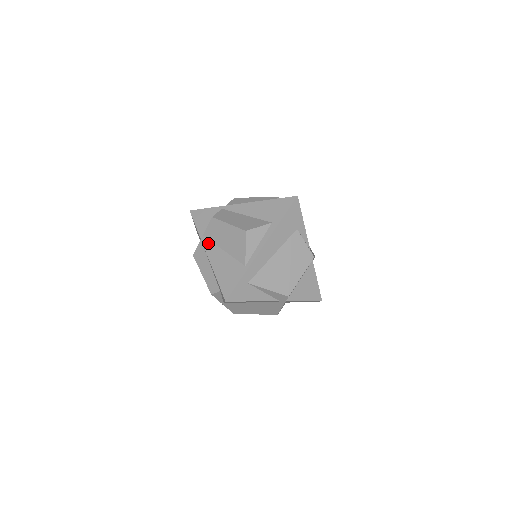
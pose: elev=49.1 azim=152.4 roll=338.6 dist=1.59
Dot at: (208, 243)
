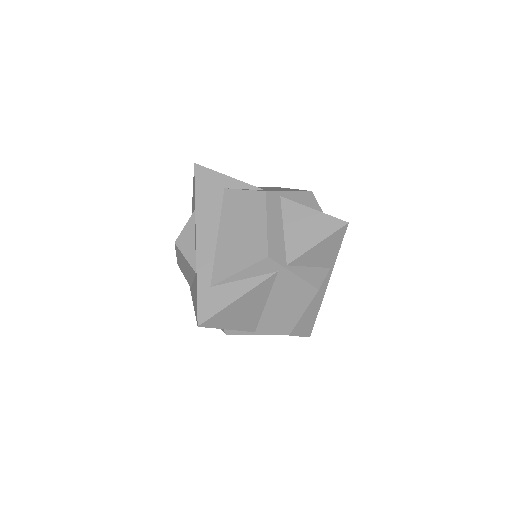
Dot at: (191, 290)
